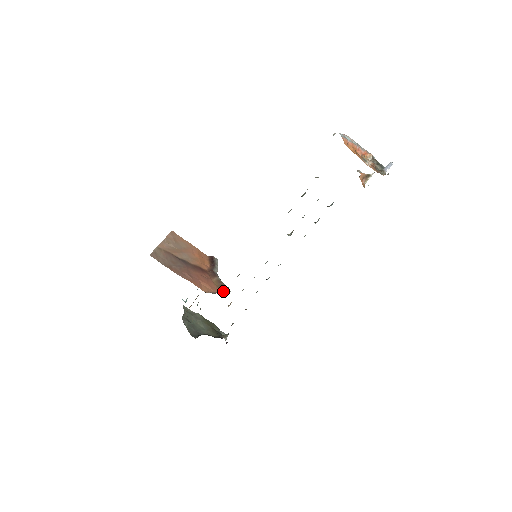
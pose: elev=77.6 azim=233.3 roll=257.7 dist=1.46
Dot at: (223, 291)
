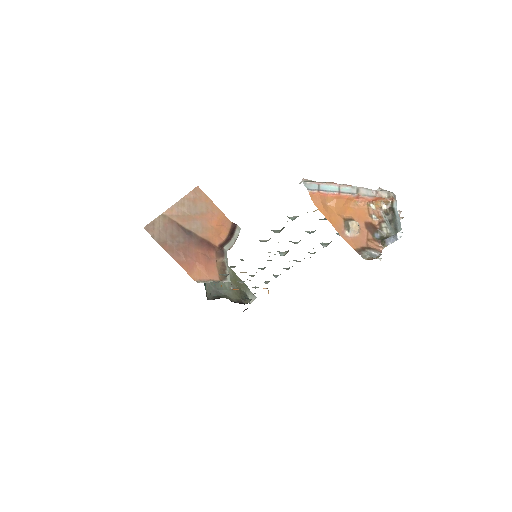
Dot at: (222, 278)
